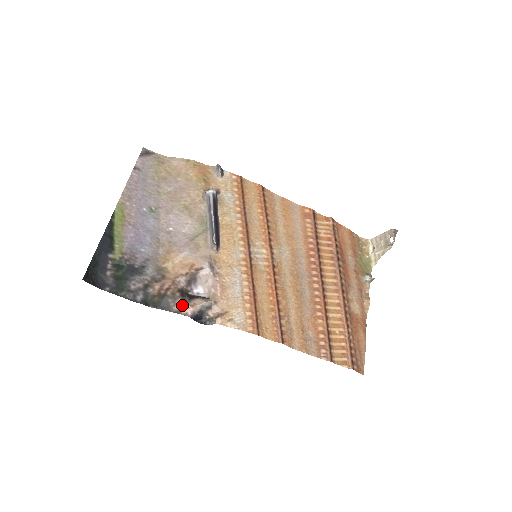
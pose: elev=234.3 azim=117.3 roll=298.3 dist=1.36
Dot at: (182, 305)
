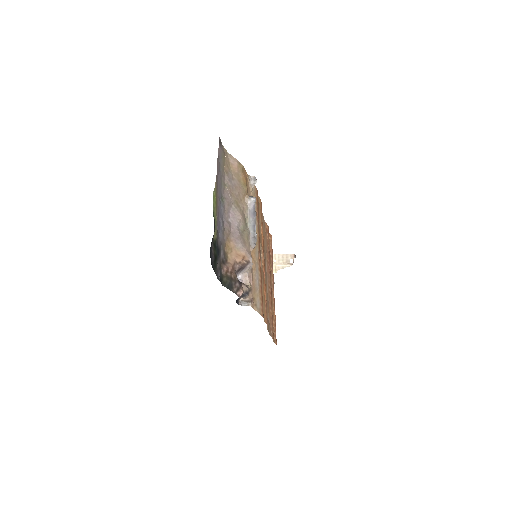
Dot at: (239, 288)
